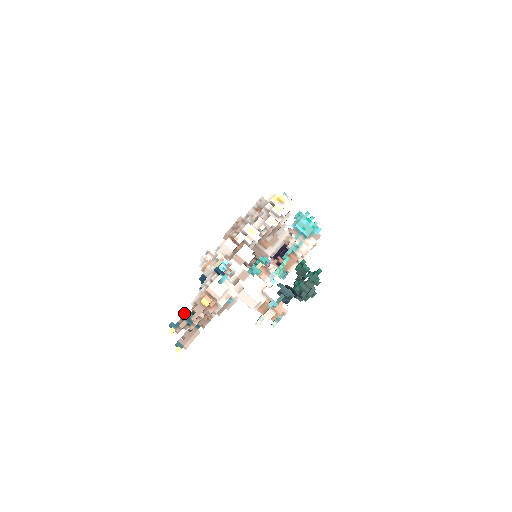
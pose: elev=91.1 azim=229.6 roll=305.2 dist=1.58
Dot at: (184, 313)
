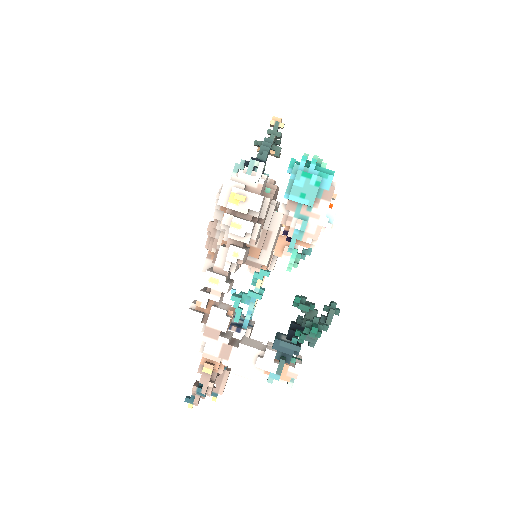
Dot at: occluded
